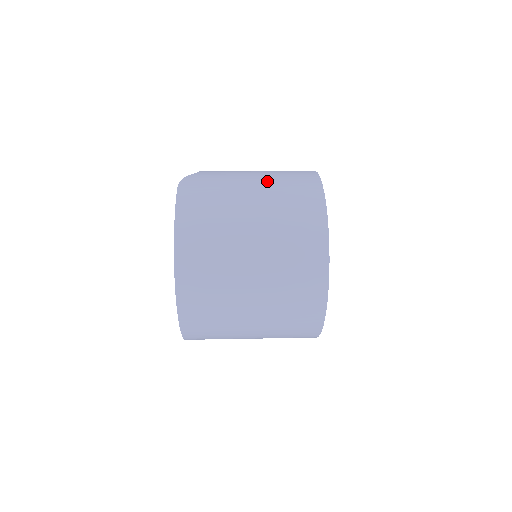
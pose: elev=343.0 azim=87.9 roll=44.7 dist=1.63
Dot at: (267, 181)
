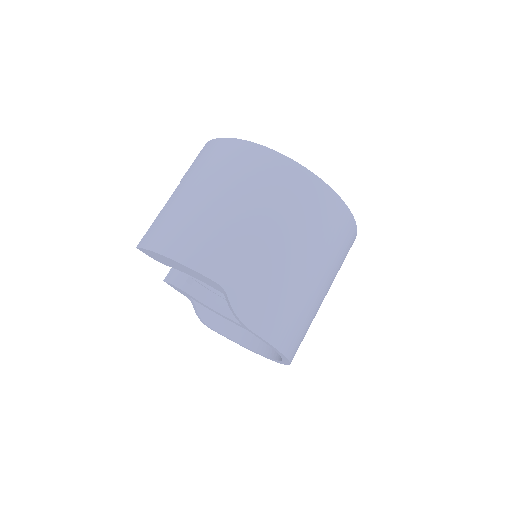
Dot at: (295, 233)
